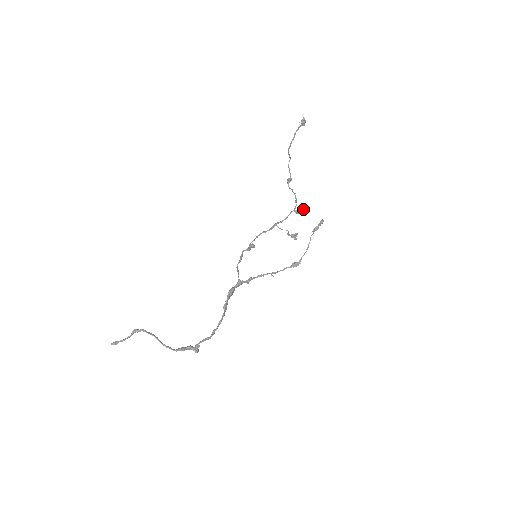
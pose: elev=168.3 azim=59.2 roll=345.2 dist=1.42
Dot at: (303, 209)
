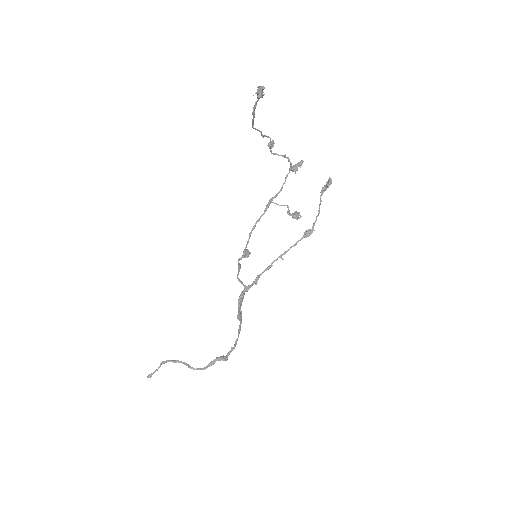
Dot at: (302, 163)
